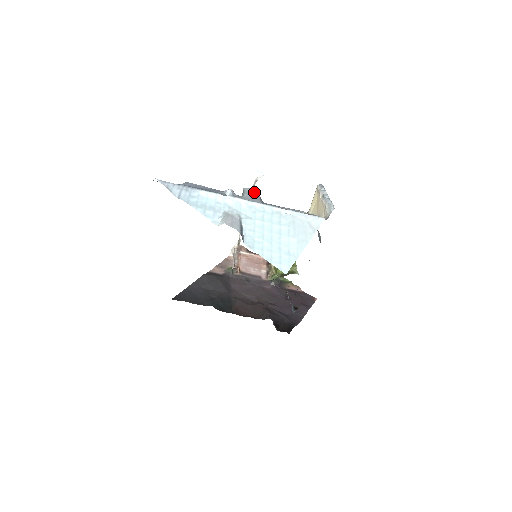
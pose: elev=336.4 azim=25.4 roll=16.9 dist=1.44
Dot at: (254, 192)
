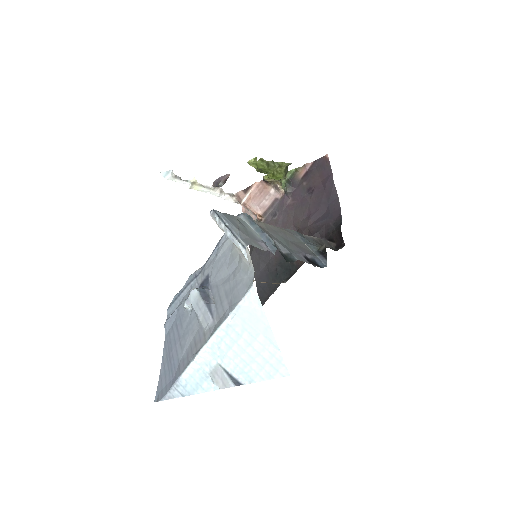
Dot at: (196, 296)
